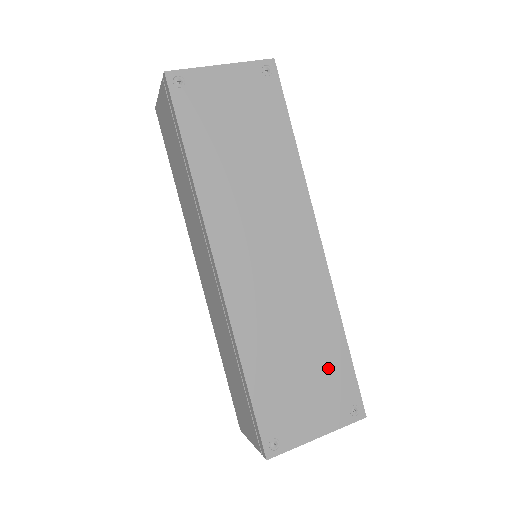
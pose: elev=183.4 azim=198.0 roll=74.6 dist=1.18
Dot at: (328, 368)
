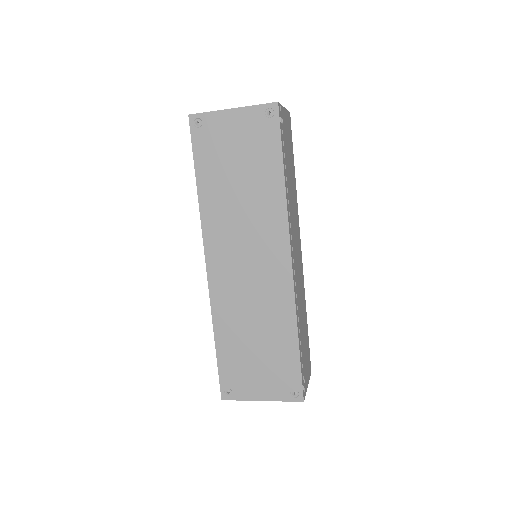
Dot at: (279, 357)
